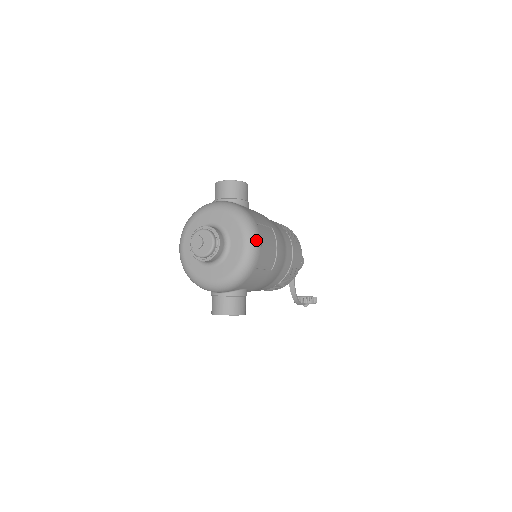
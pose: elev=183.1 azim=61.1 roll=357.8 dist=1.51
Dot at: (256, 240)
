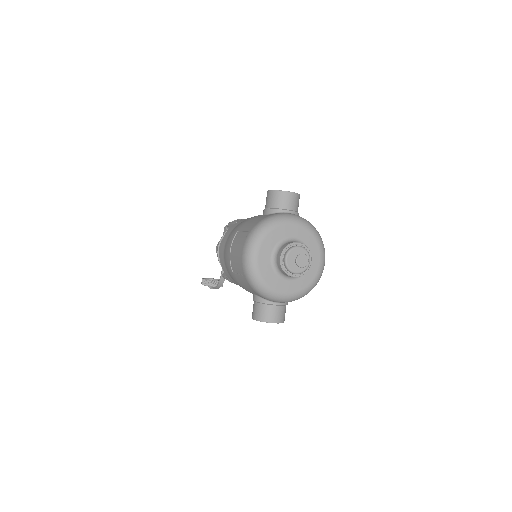
Dot at: occluded
